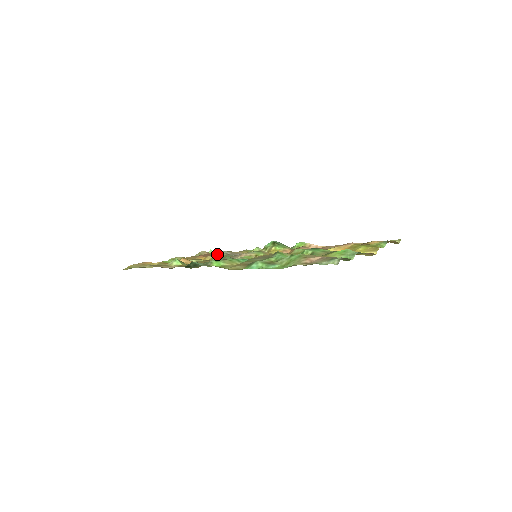
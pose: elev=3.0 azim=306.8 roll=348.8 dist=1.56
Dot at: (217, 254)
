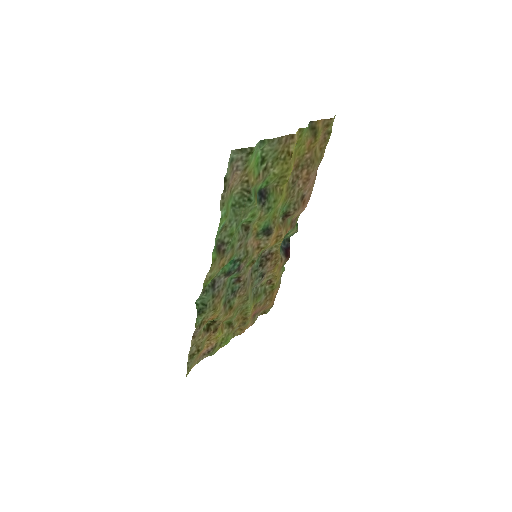
Dot at: (271, 305)
